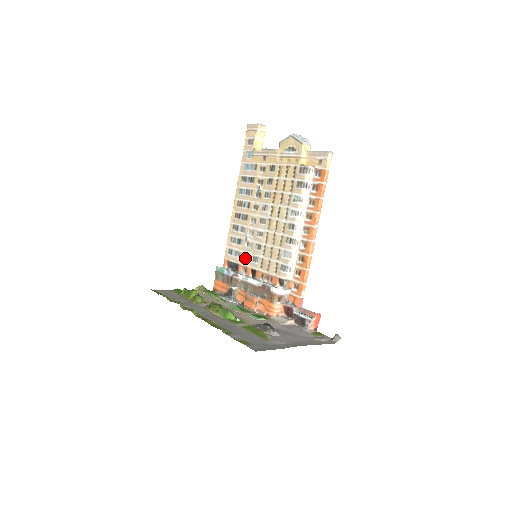
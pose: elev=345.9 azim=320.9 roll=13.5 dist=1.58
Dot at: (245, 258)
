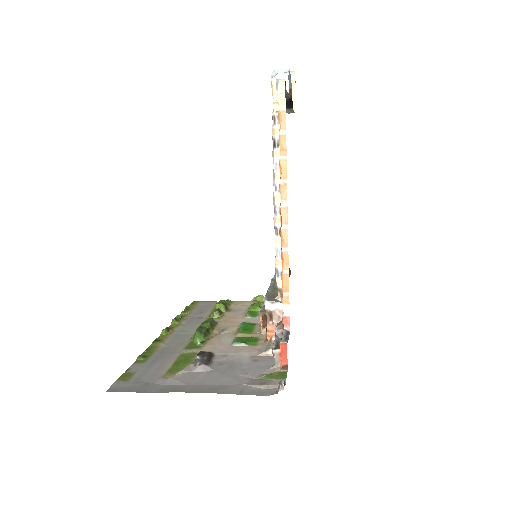
Dot at: occluded
